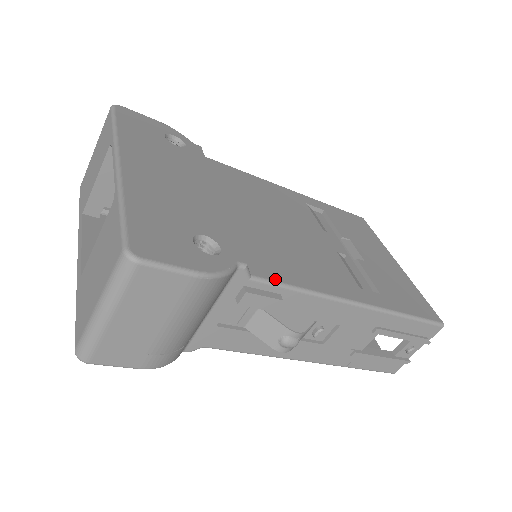
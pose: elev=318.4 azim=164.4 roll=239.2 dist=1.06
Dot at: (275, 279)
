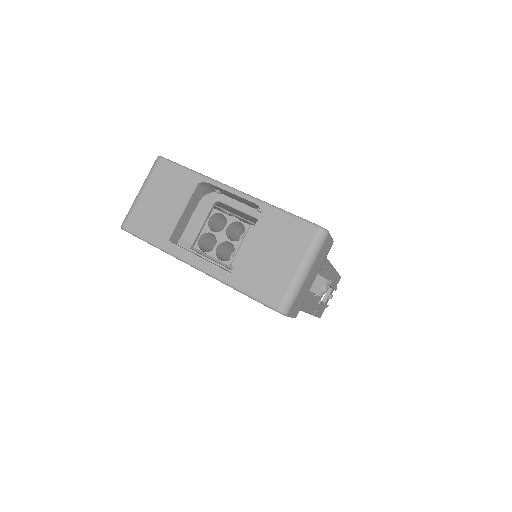
Dot at: occluded
